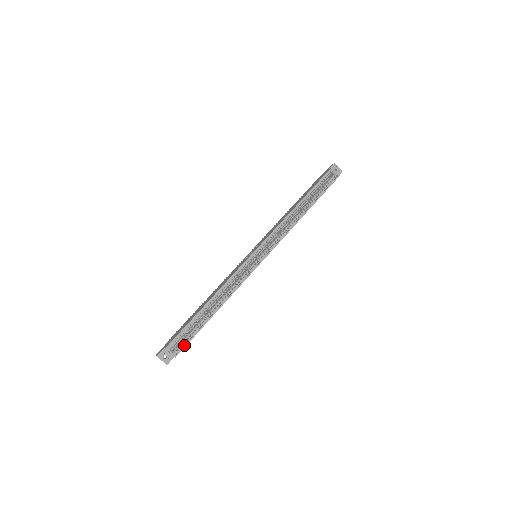
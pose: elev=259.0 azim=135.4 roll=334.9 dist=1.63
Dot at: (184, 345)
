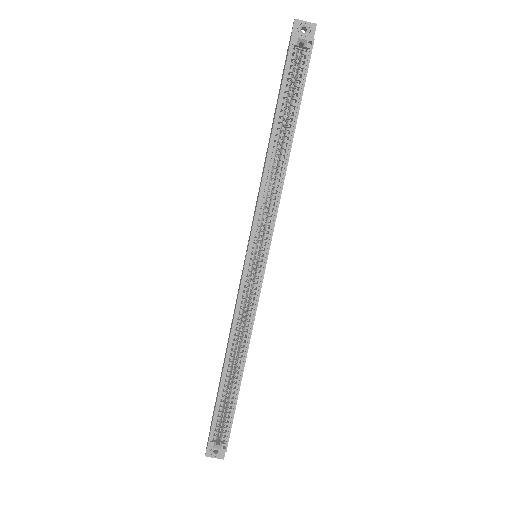
Dot at: (227, 433)
